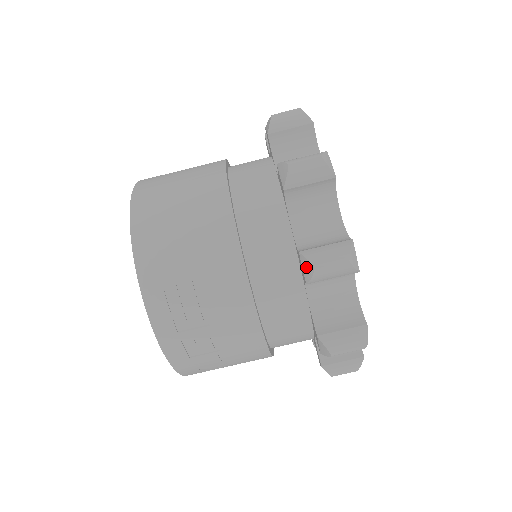
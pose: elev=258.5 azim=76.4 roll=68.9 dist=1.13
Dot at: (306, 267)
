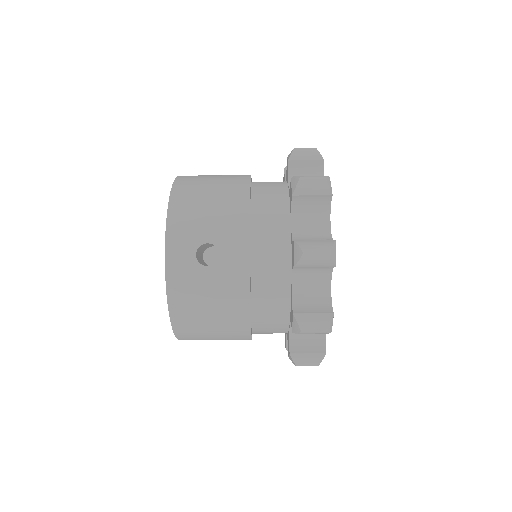
Dot at: occluded
